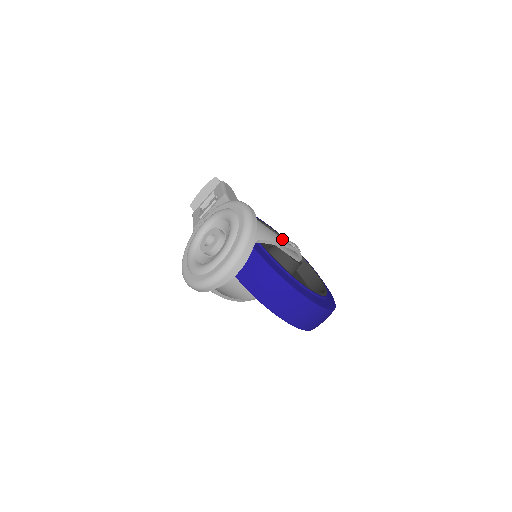
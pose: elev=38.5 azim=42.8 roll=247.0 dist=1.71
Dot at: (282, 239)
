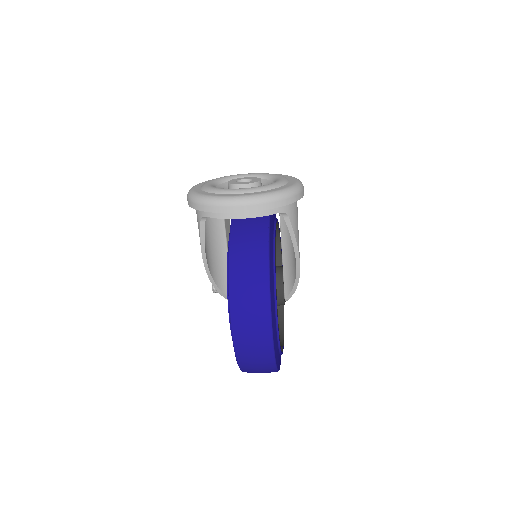
Dot at: occluded
